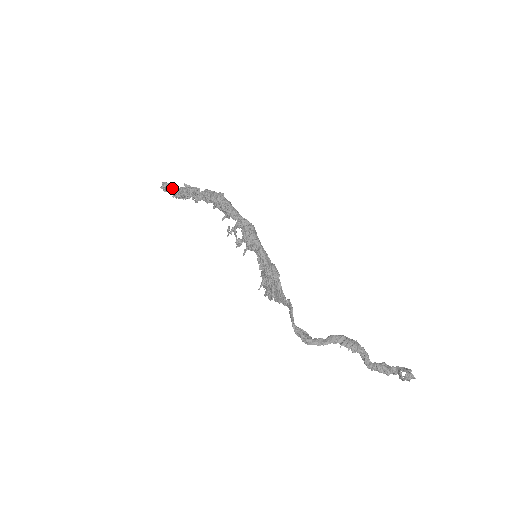
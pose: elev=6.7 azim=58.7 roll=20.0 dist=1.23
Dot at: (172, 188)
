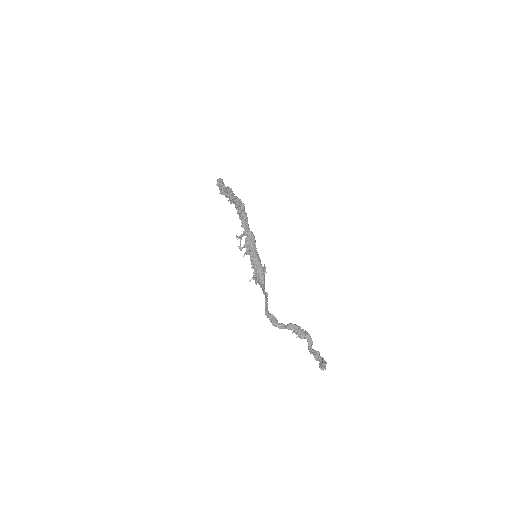
Dot at: (221, 186)
